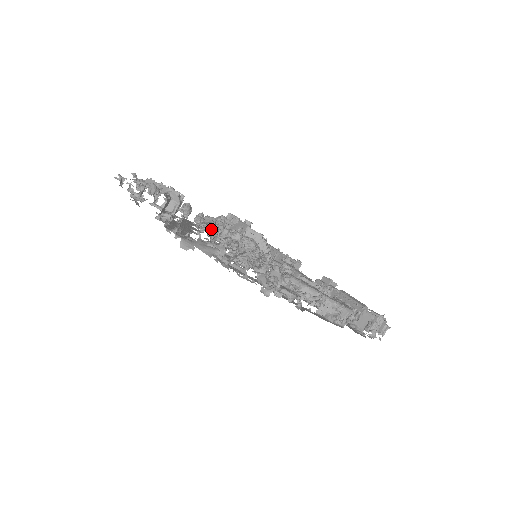
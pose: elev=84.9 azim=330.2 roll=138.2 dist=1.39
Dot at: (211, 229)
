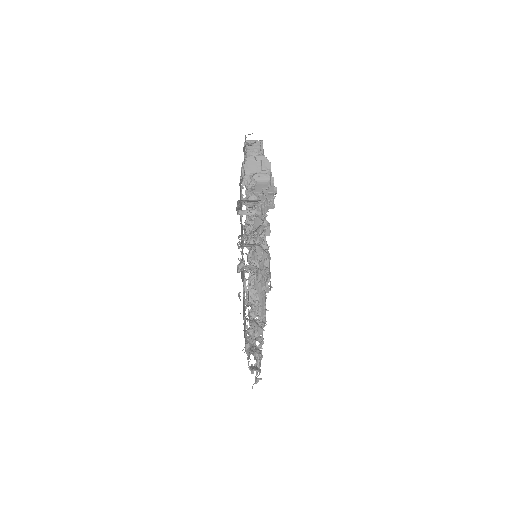
Dot at: occluded
